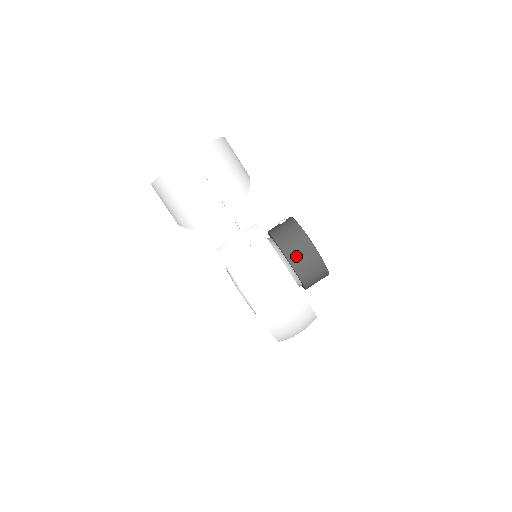
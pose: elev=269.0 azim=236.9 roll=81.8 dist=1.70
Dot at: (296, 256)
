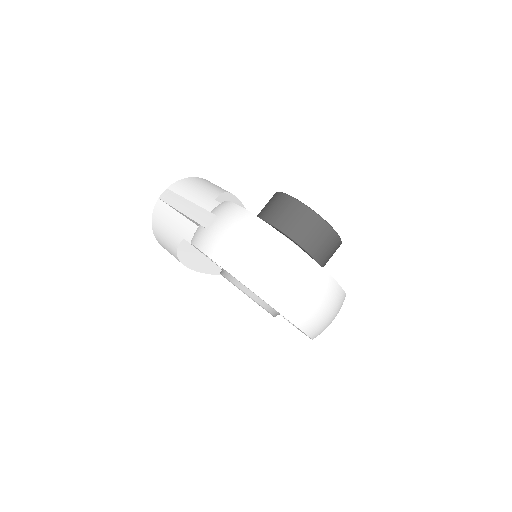
Dot at: (269, 212)
